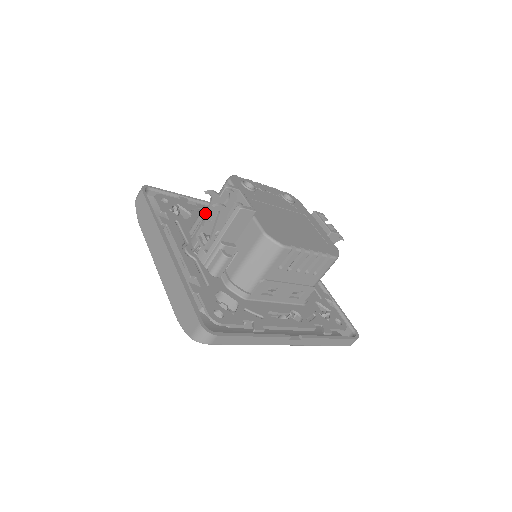
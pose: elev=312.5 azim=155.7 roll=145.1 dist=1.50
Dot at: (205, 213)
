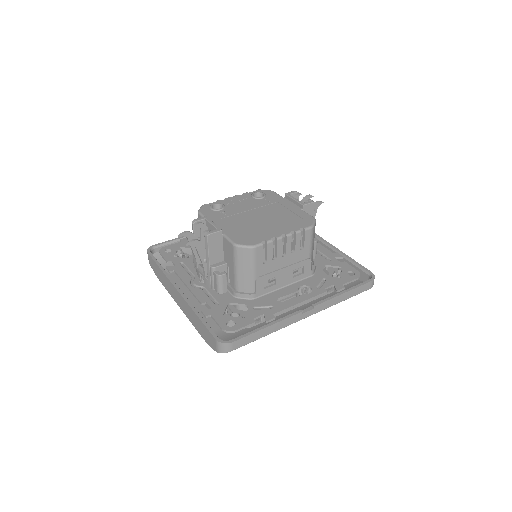
Dot at: occluded
